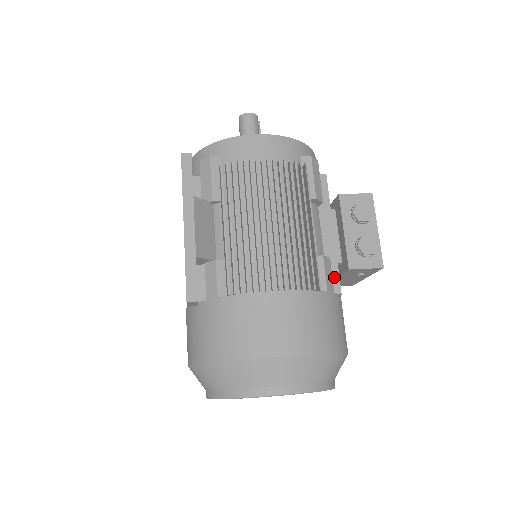
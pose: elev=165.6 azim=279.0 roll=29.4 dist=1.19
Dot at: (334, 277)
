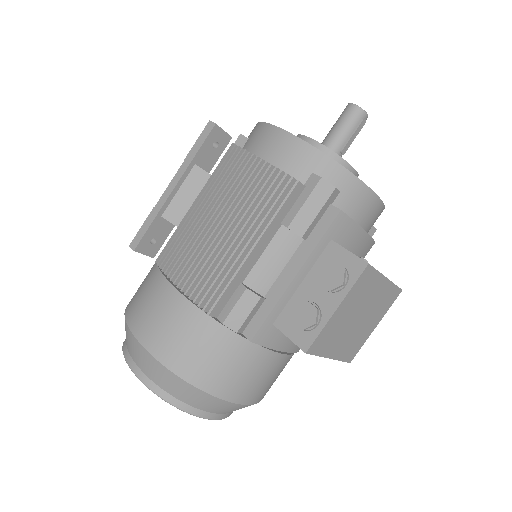
Dot at: (258, 320)
